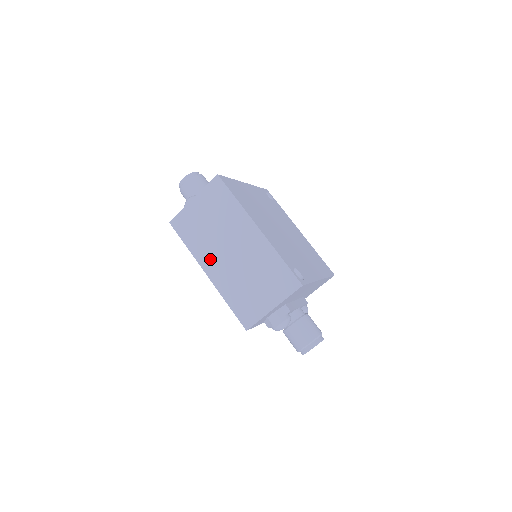
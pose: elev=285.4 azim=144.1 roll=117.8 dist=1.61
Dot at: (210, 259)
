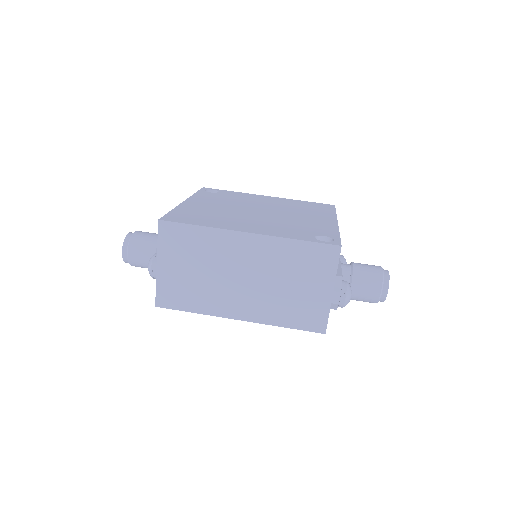
Dot at: (228, 303)
